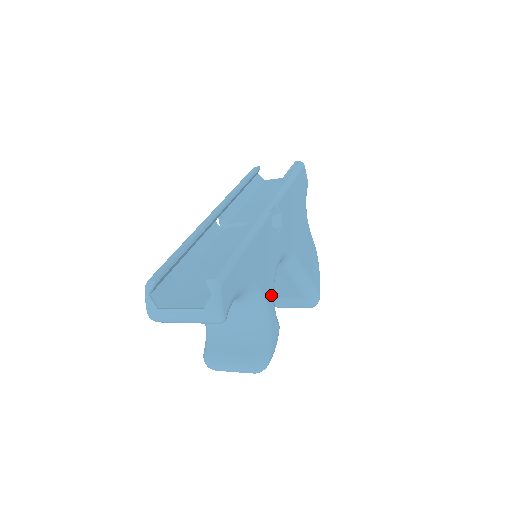
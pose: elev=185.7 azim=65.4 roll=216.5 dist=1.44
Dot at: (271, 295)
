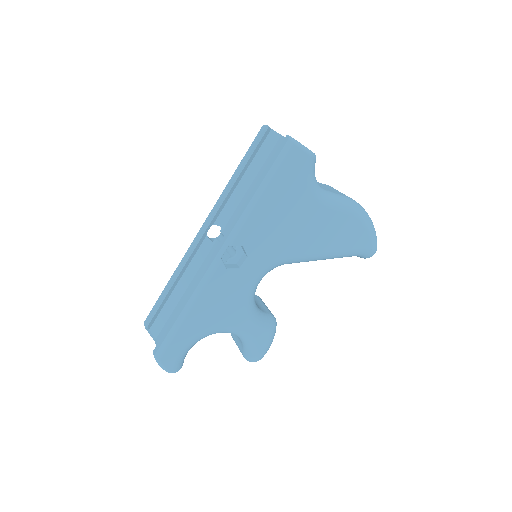
Dot at: (245, 319)
